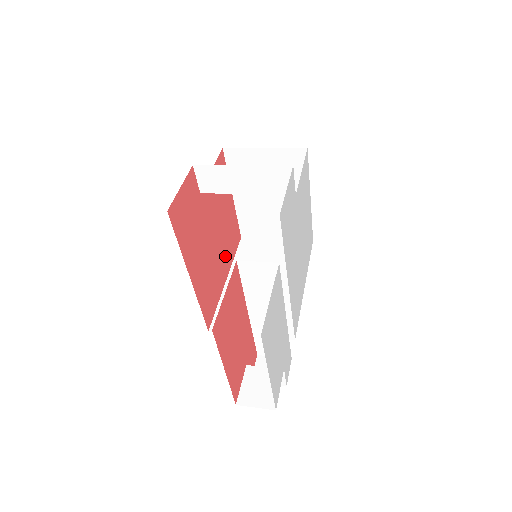
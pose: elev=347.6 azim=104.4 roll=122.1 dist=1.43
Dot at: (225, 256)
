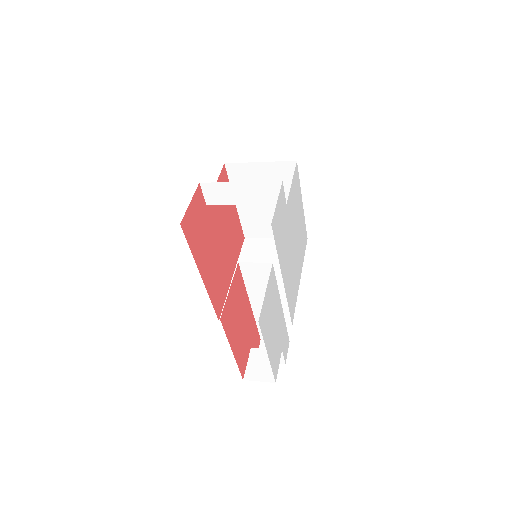
Dot at: (231, 256)
